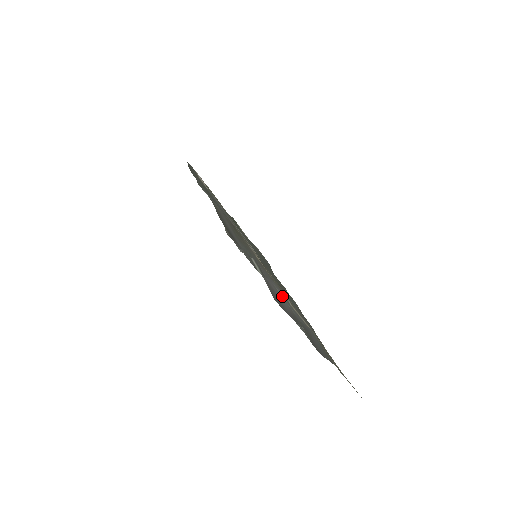
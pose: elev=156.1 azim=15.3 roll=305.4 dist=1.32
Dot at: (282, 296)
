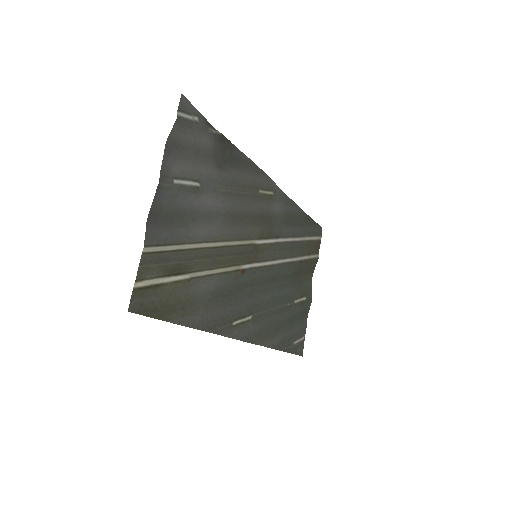
Dot at: (208, 231)
